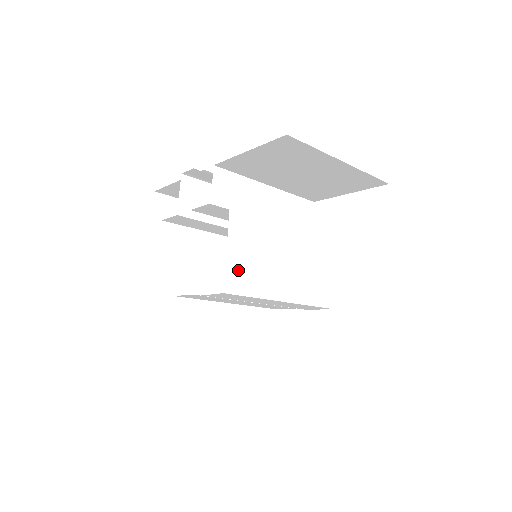
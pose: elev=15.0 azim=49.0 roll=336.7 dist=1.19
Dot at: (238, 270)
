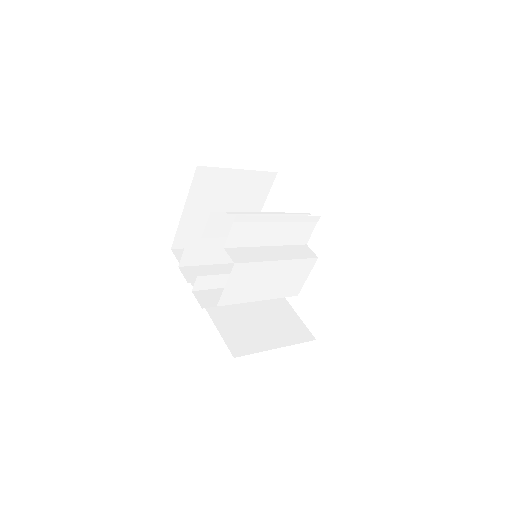
Dot at: (231, 293)
